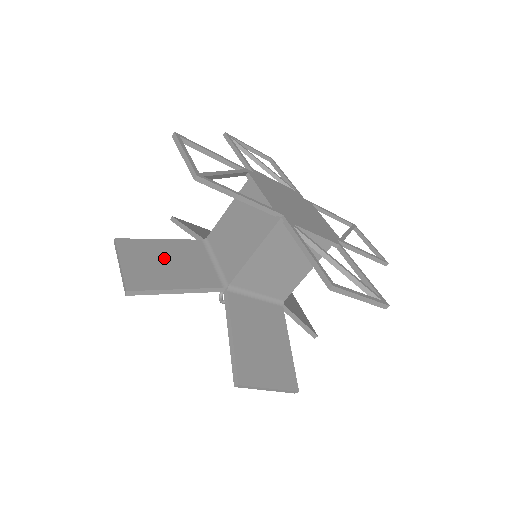
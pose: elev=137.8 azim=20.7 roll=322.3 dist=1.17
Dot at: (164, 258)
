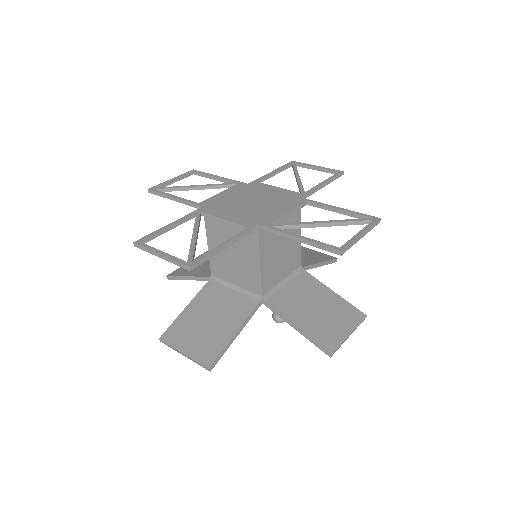
Dot at: occluded
